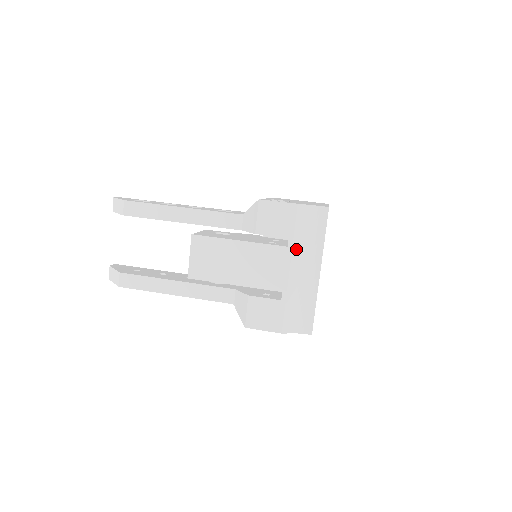
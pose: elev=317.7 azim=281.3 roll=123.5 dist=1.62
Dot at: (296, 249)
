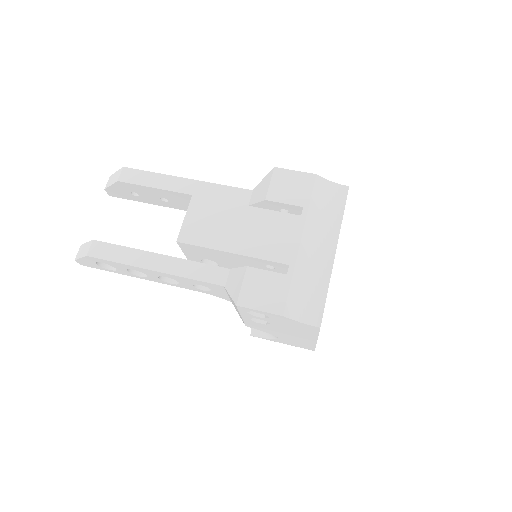
Dot at: (310, 220)
